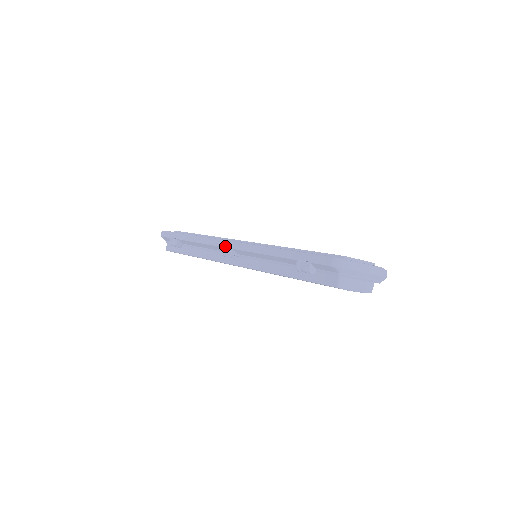
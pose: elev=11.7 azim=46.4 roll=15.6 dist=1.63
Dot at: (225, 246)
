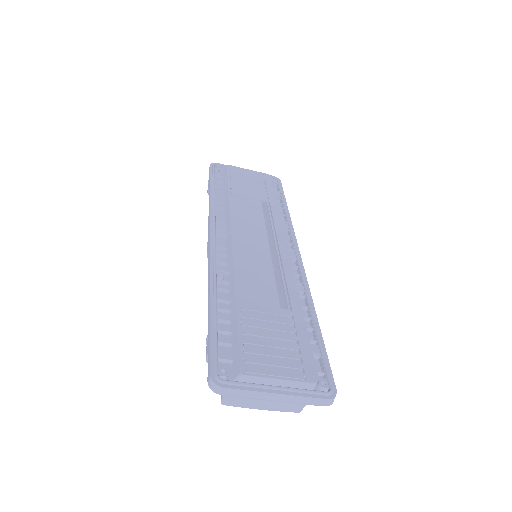
Dot at: (208, 240)
